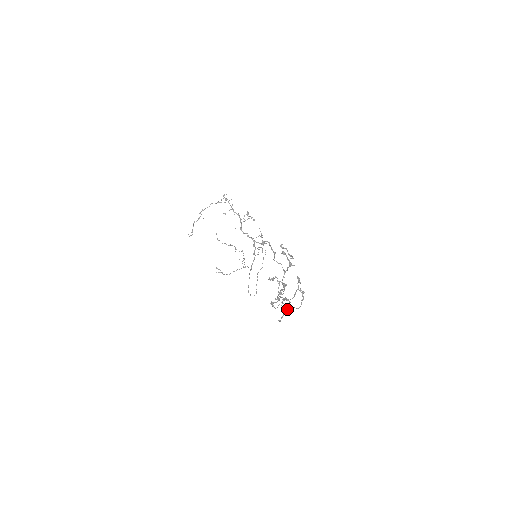
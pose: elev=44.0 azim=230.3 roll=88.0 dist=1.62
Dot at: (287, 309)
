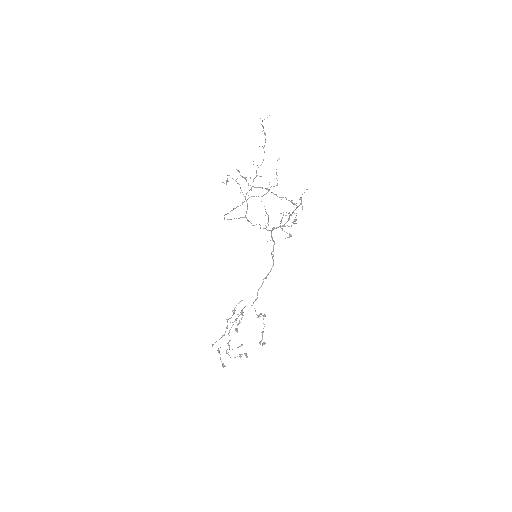
Dot at: occluded
